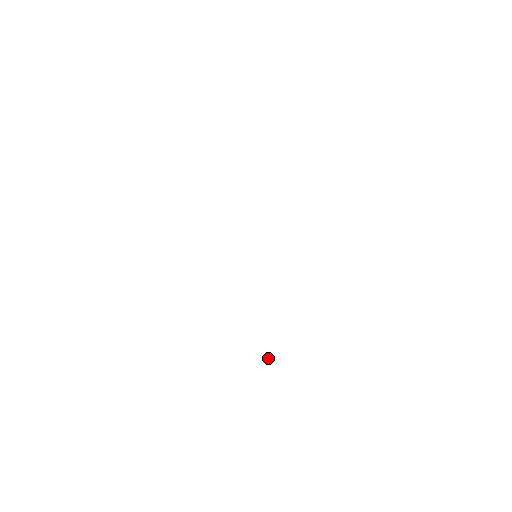
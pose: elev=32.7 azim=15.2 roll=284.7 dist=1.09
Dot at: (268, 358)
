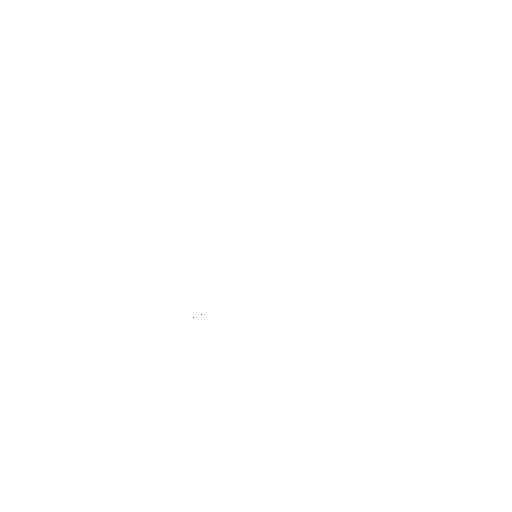
Dot at: occluded
